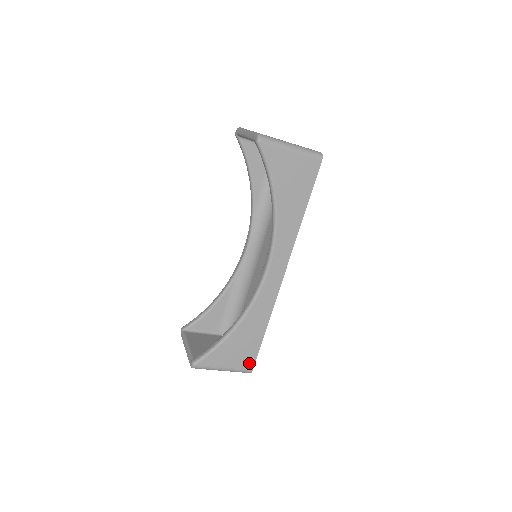
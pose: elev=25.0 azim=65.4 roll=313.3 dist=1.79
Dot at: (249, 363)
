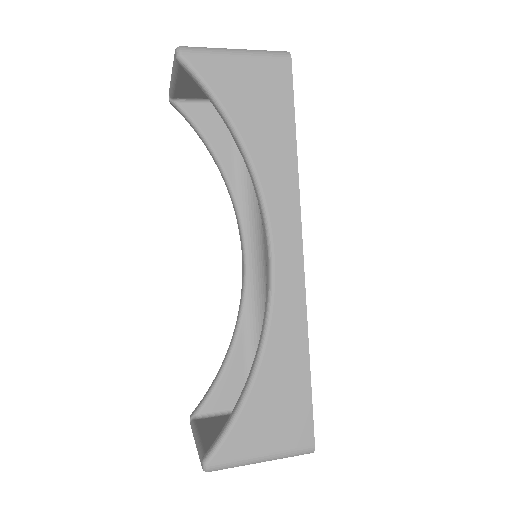
Dot at: (303, 434)
